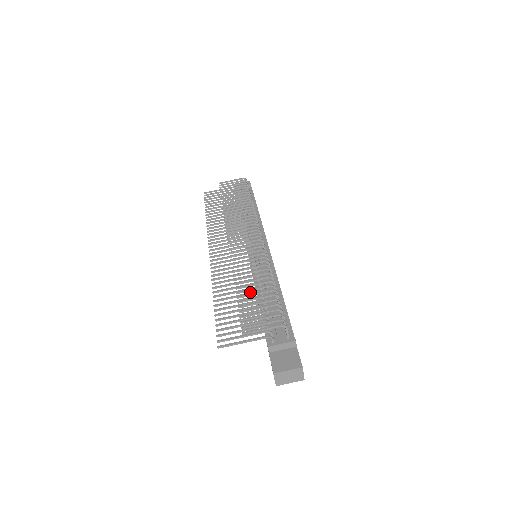
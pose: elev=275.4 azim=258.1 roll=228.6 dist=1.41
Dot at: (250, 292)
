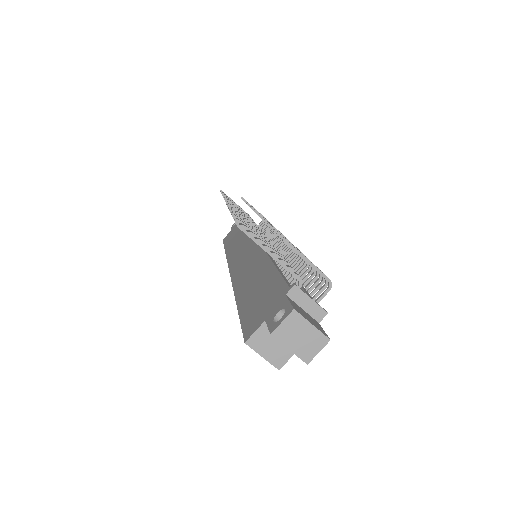
Dot at: occluded
